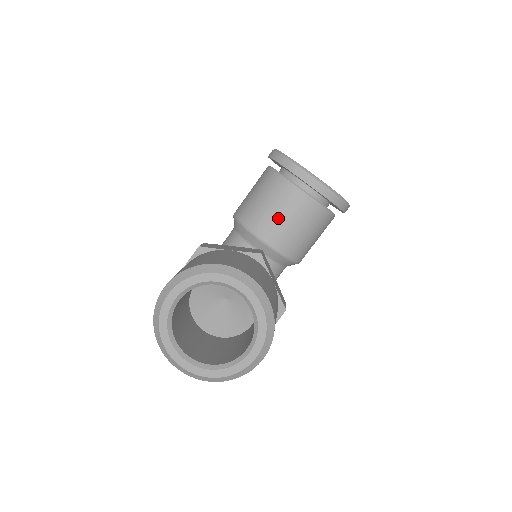
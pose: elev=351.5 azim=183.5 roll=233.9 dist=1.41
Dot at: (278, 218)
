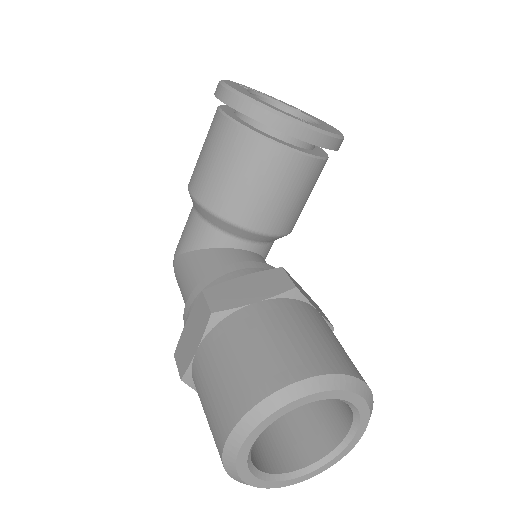
Dot at: (271, 198)
